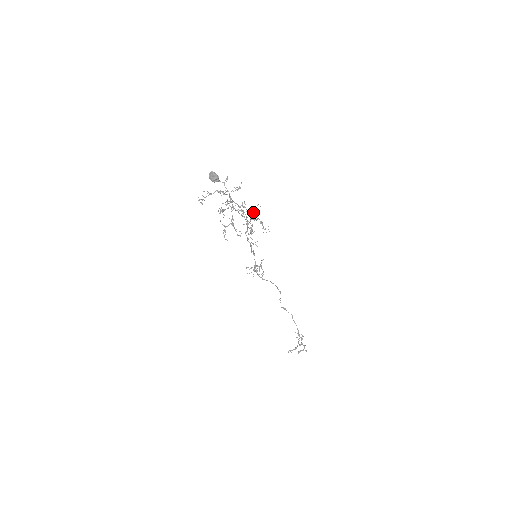
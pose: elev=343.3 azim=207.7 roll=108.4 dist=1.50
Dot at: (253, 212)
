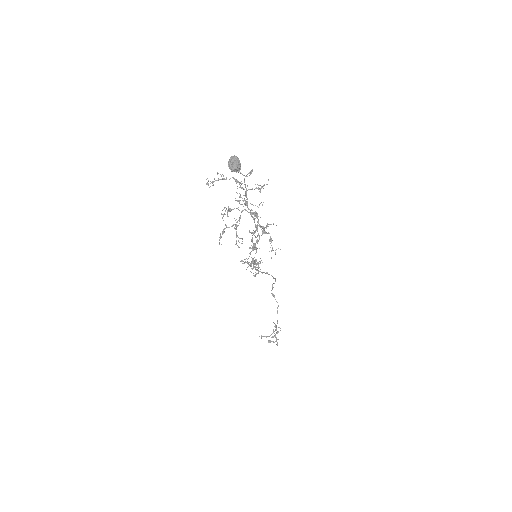
Dot at: (264, 229)
